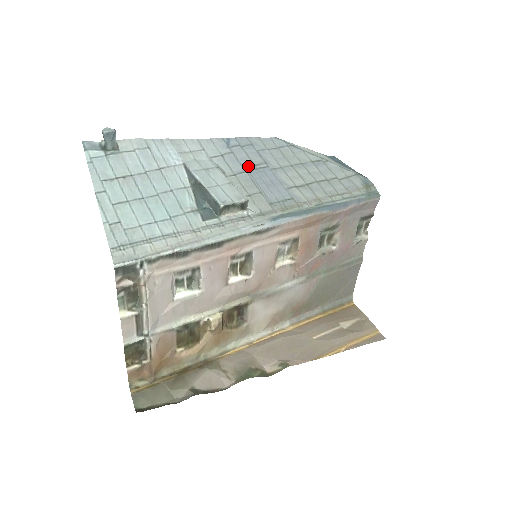
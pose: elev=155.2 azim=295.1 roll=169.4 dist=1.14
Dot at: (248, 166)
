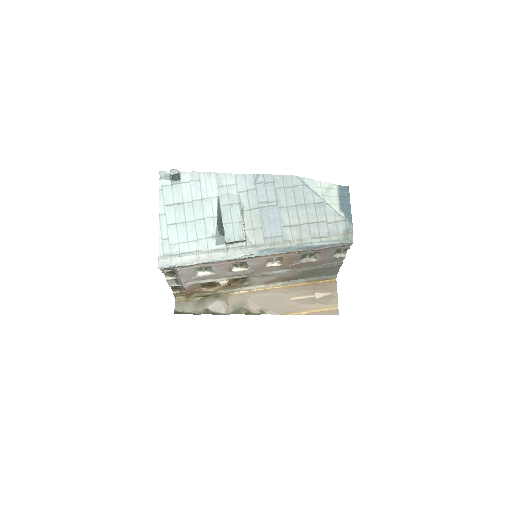
Dot at: (263, 203)
